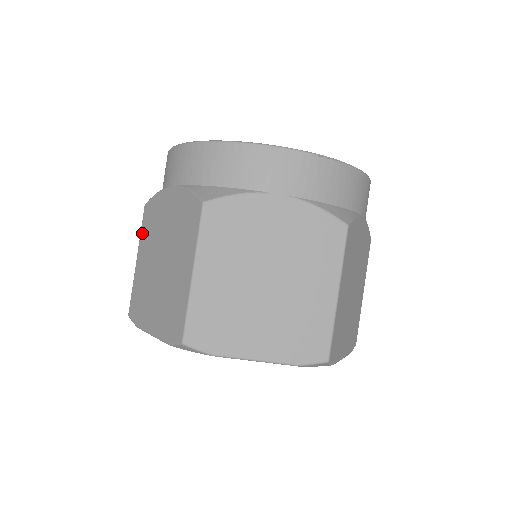
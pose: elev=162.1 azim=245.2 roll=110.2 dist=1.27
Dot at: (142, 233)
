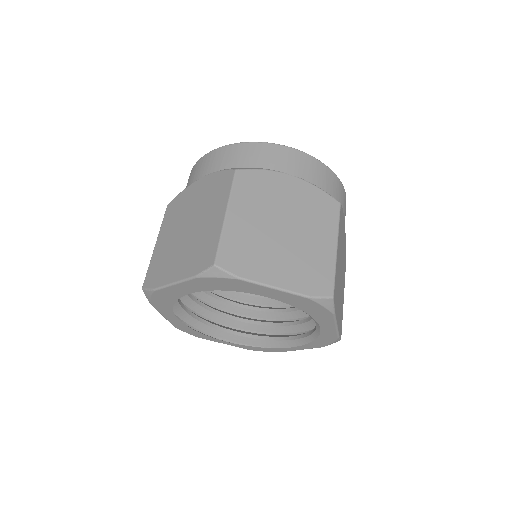
Dot at: (164, 223)
